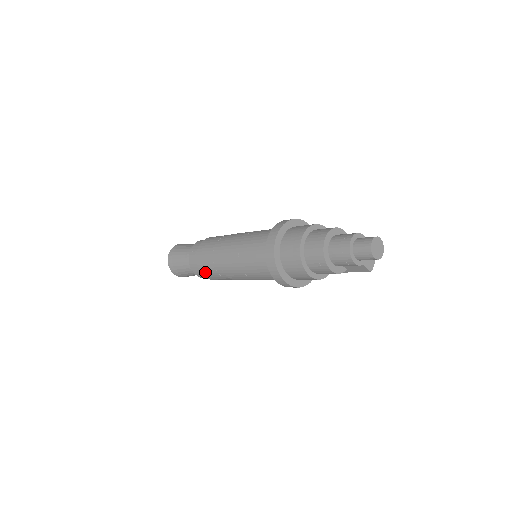
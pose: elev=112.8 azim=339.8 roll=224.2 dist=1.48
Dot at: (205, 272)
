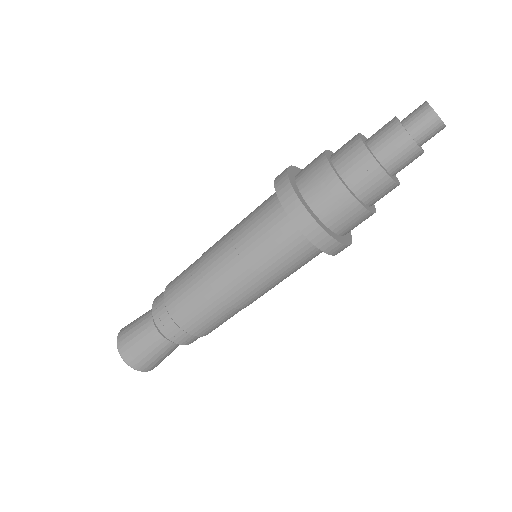
Dot at: (206, 331)
